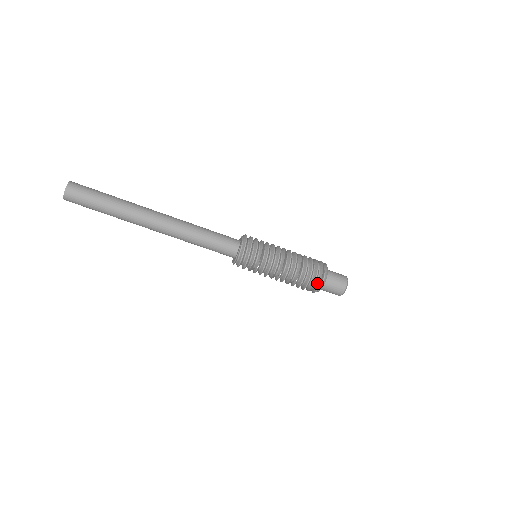
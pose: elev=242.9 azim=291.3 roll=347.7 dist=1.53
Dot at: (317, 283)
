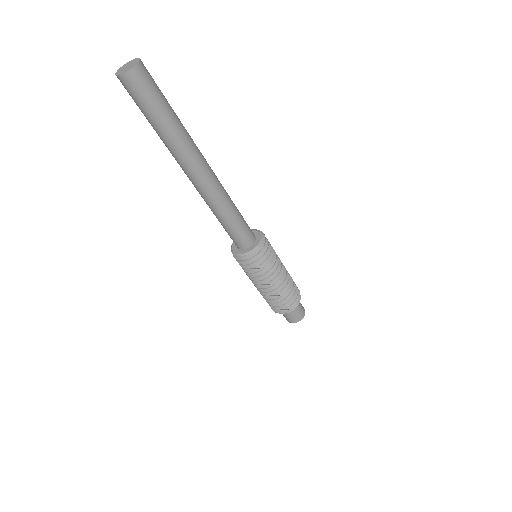
Dot at: (292, 304)
